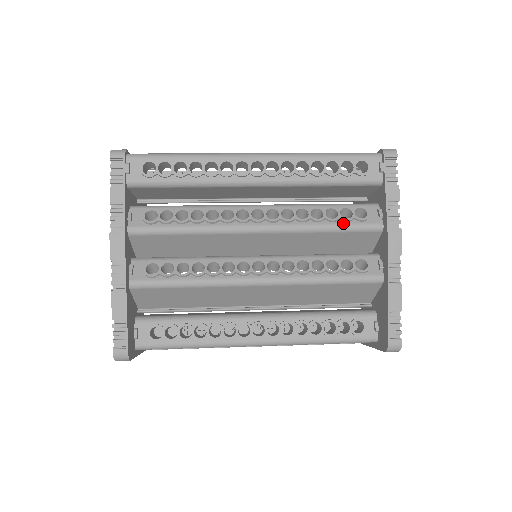
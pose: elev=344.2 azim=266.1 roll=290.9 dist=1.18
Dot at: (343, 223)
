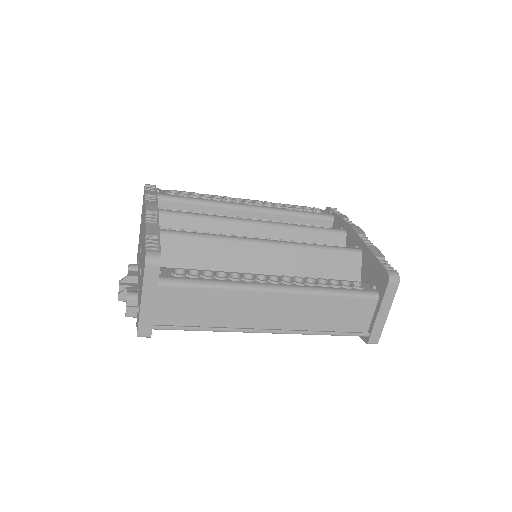
Dot at: (317, 227)
